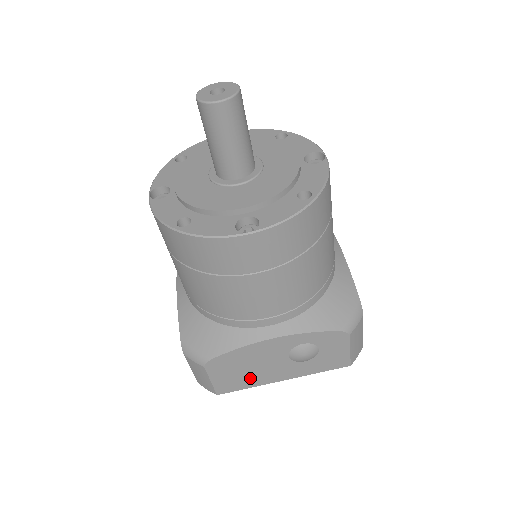
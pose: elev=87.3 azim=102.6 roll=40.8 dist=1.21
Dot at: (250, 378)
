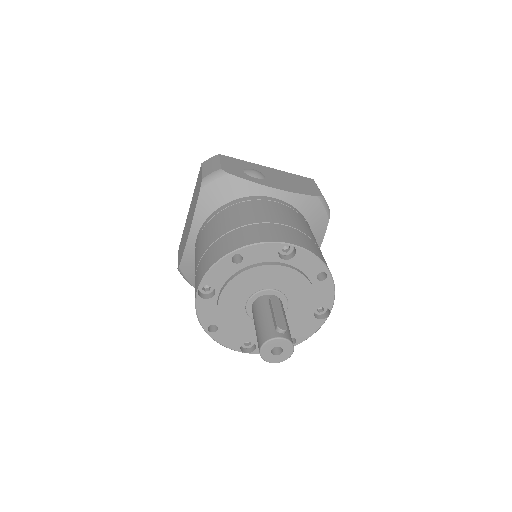
Dot at: occluded
